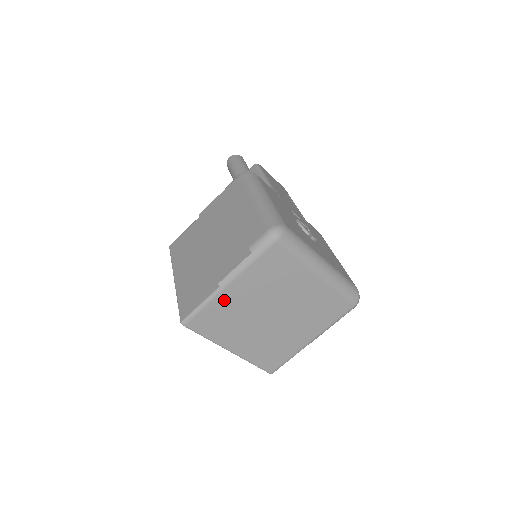
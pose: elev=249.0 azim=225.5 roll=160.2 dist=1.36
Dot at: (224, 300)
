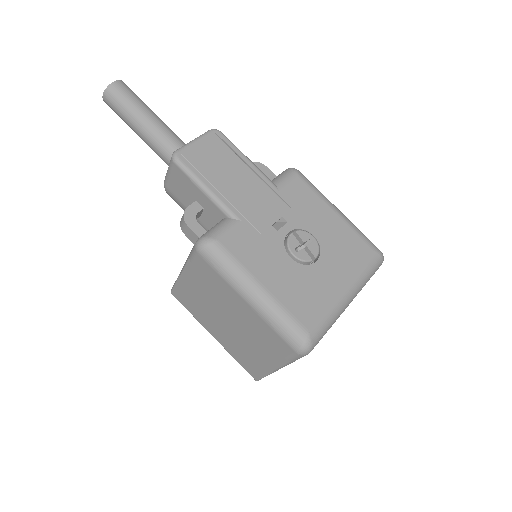
Dot at: occluded
